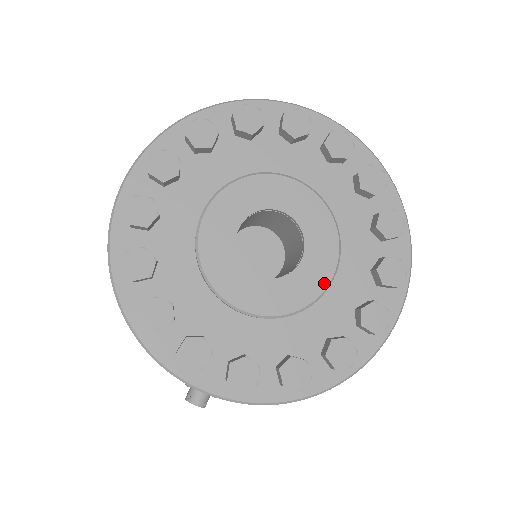
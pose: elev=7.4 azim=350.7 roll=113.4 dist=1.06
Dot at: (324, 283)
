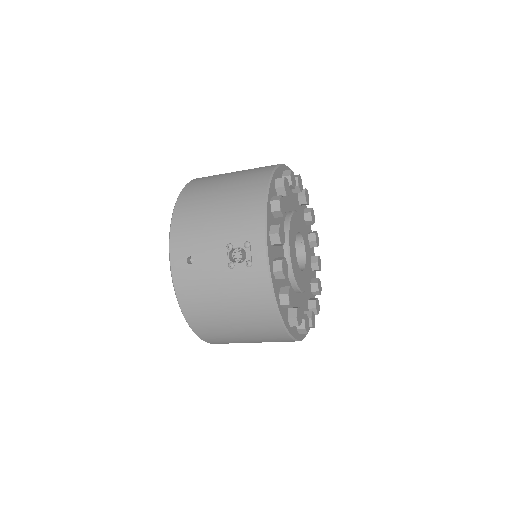
Dot at: (302, 289)
